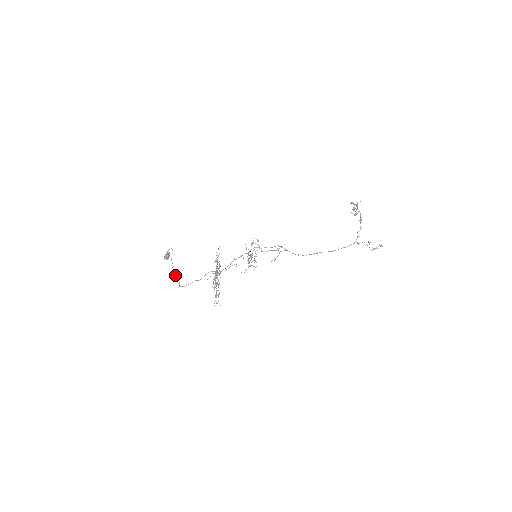
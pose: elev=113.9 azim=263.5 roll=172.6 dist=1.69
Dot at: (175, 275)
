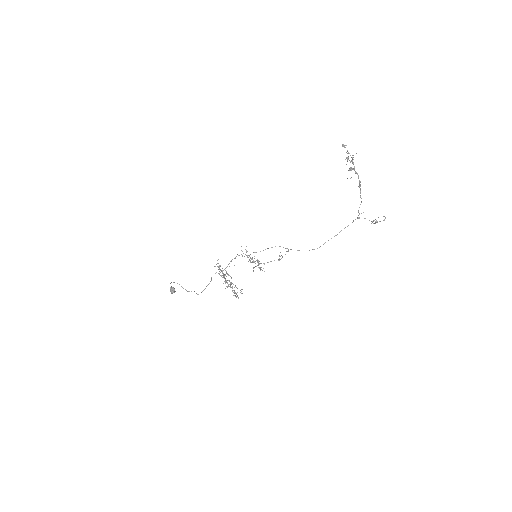
Dot at: occluded
